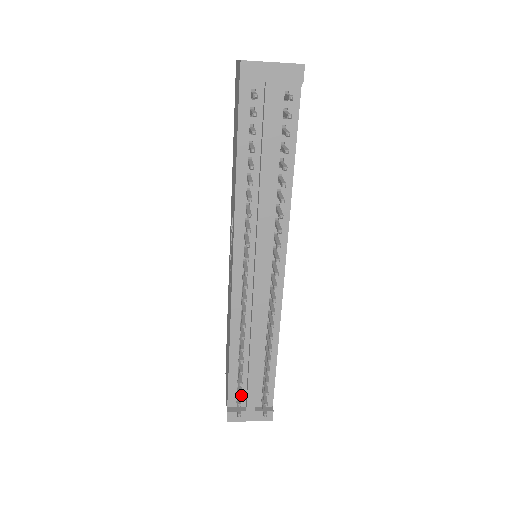
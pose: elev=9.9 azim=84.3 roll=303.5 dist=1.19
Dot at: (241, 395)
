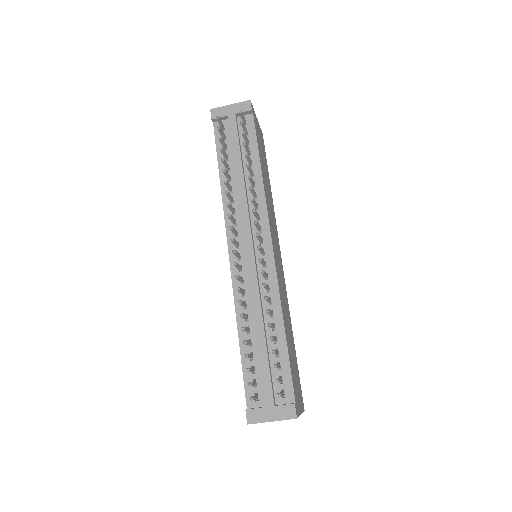
Dot at: (249, 369)
